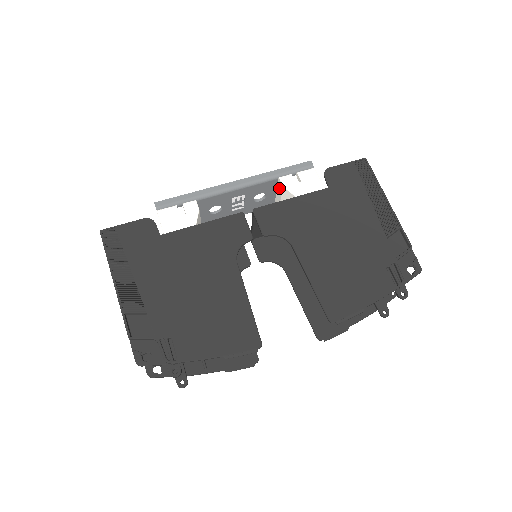
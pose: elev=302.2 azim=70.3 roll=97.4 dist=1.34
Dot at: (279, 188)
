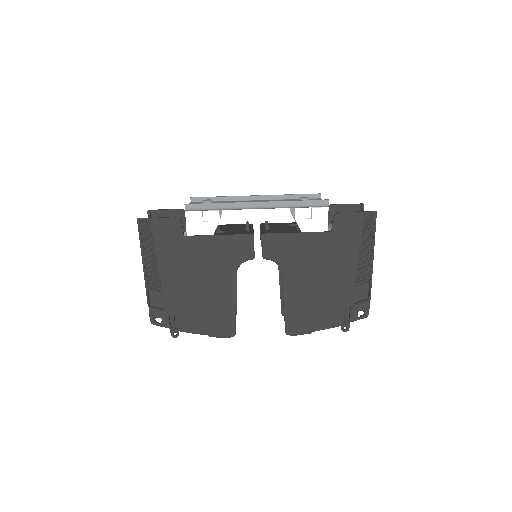
Dot at: (293, 211)
